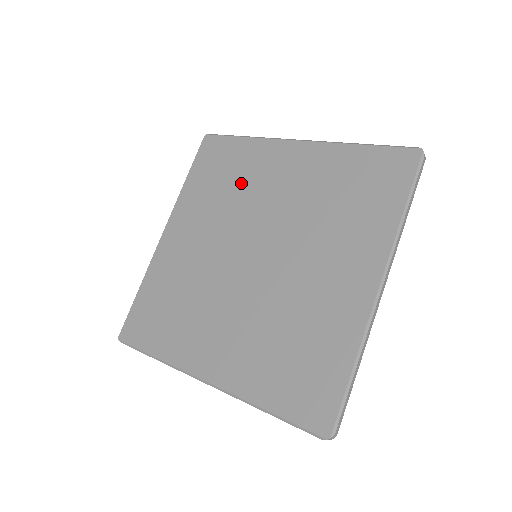
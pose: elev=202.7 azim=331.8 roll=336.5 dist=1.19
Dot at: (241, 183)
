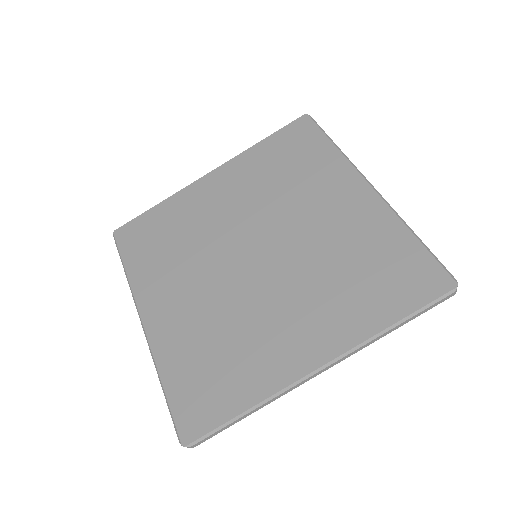
Dot at: (296, 183)
